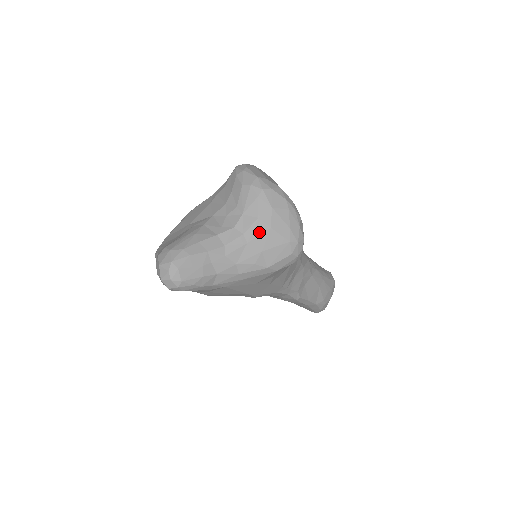
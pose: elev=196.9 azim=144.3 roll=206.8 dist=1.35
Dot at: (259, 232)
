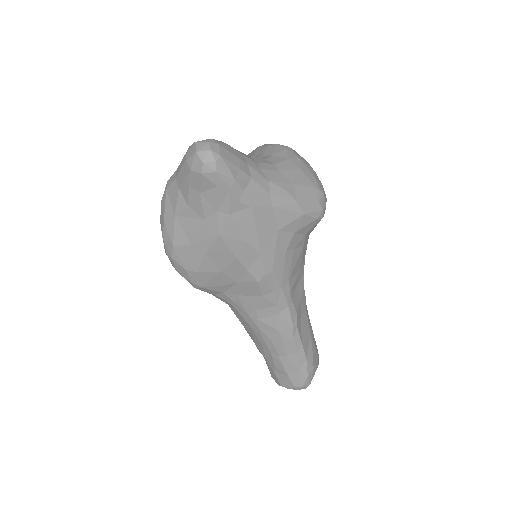
Dot at: (290, 168)
